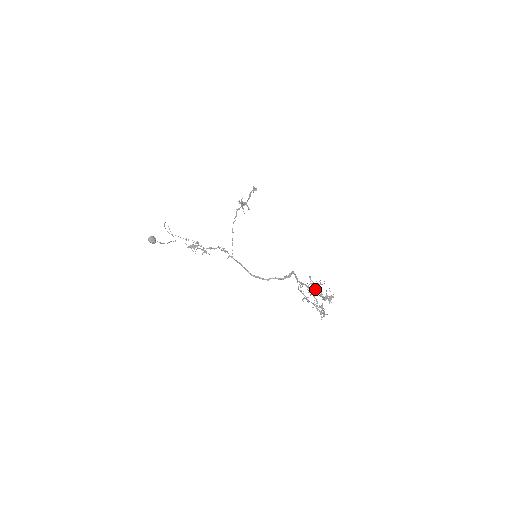
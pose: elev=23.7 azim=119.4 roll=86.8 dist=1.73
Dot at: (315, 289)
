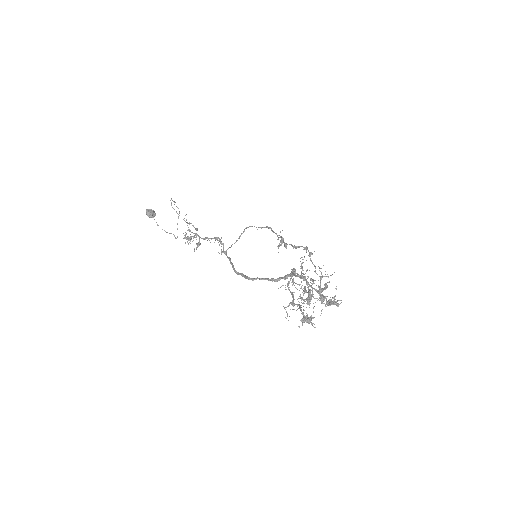
Dot at: occluded
